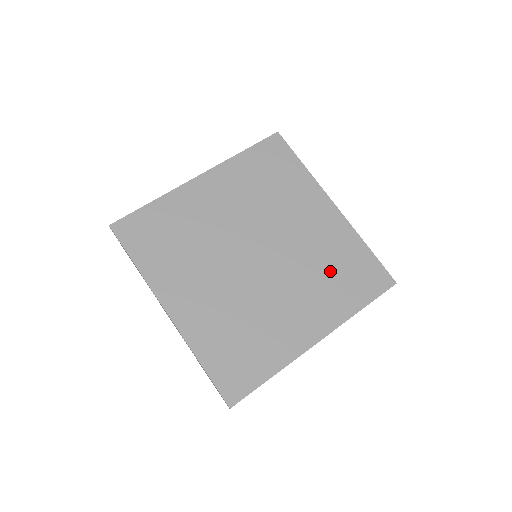
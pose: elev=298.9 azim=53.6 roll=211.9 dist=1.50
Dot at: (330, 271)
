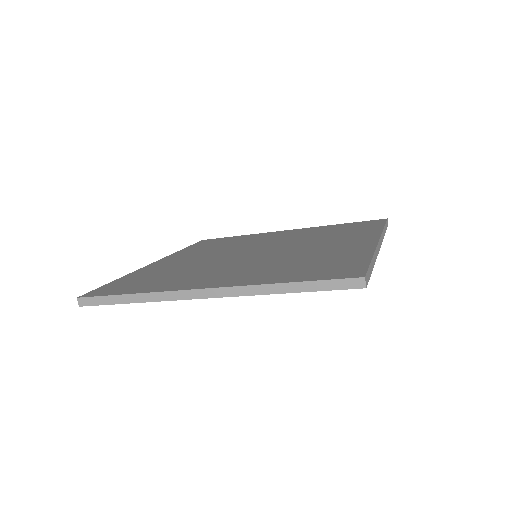
Dot at: (329, 234)
